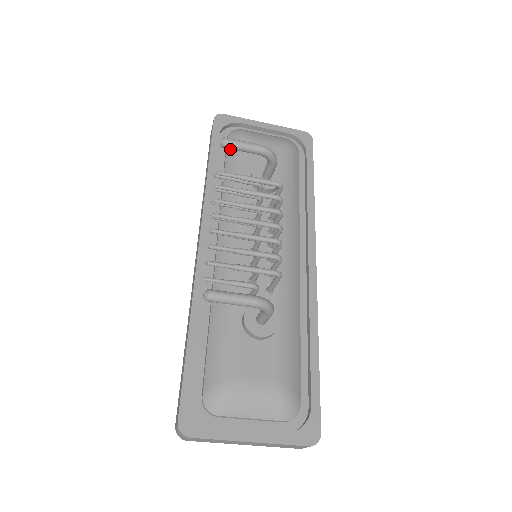
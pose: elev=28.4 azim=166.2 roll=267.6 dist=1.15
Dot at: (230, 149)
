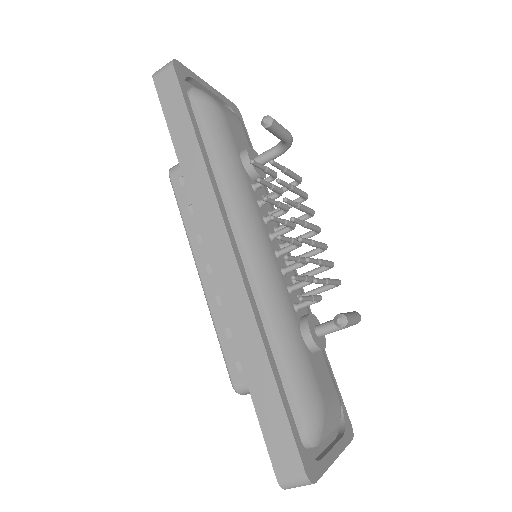
Dot at: (206, 116)
